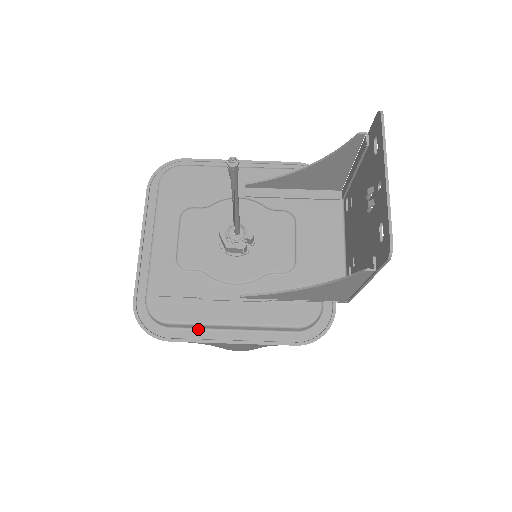
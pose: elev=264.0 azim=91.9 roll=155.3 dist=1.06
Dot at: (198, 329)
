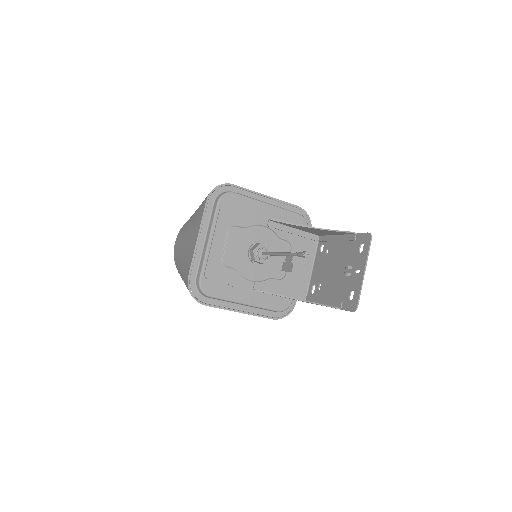
Dot at: (223, 301)
